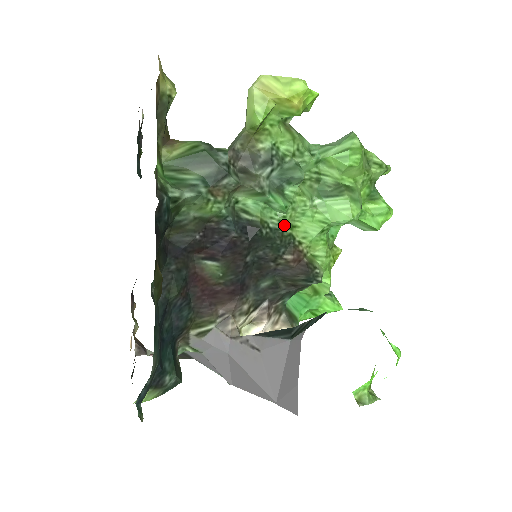
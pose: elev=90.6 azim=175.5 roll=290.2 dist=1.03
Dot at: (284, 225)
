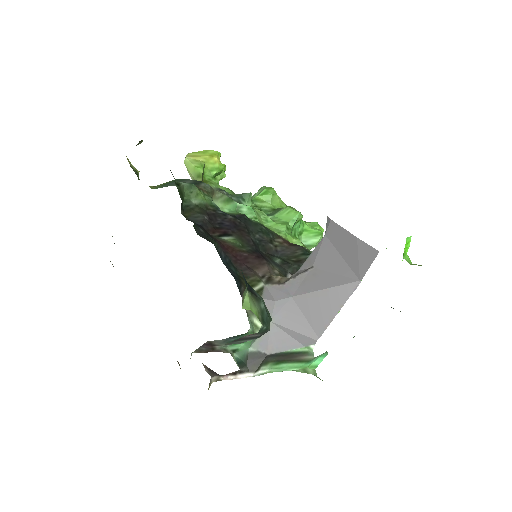
Dot at: (259, 223)
